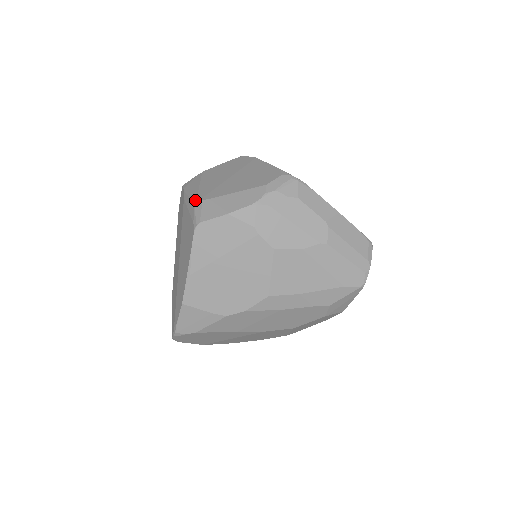
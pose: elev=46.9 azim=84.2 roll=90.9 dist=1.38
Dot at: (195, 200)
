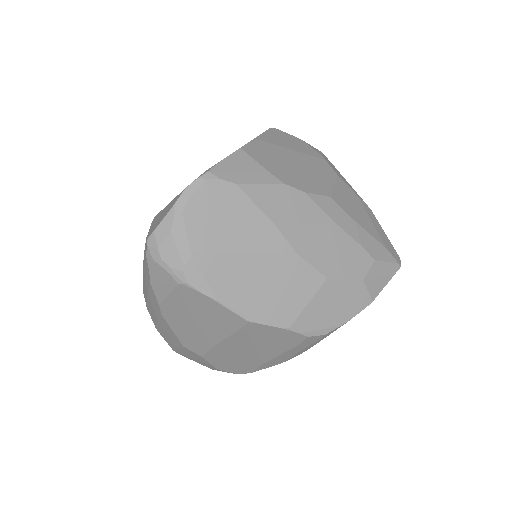
Dot at: occluded
